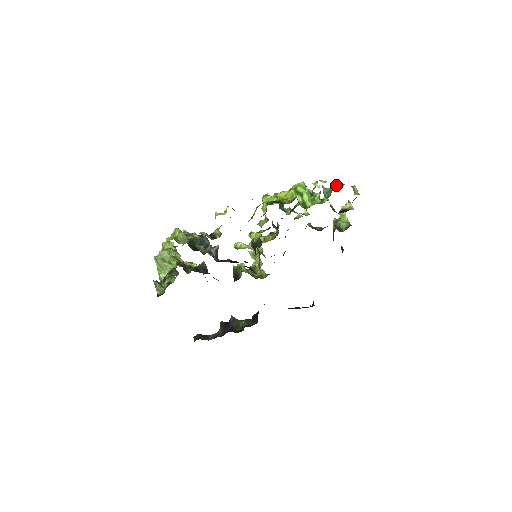
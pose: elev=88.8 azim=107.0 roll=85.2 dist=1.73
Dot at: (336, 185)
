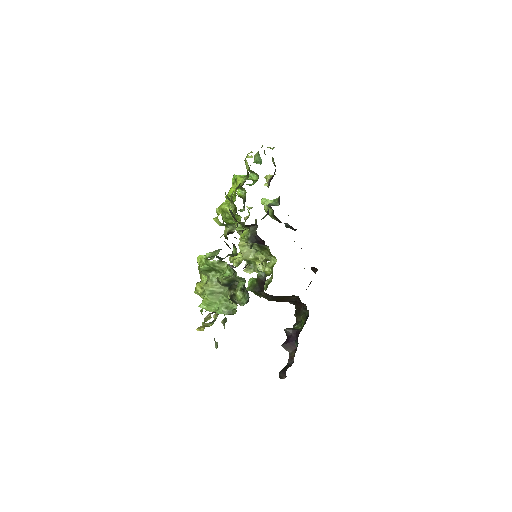
Dot at: (257, 153)
